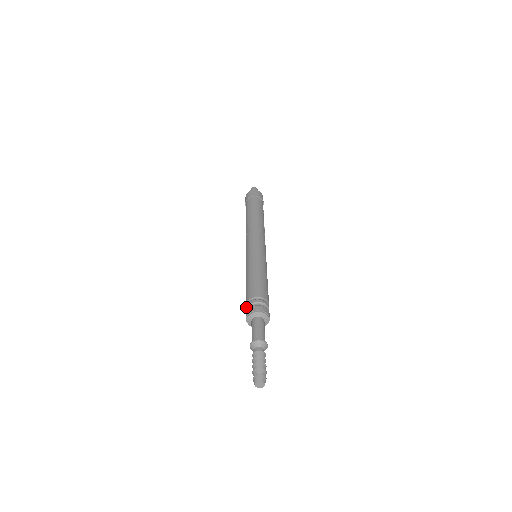
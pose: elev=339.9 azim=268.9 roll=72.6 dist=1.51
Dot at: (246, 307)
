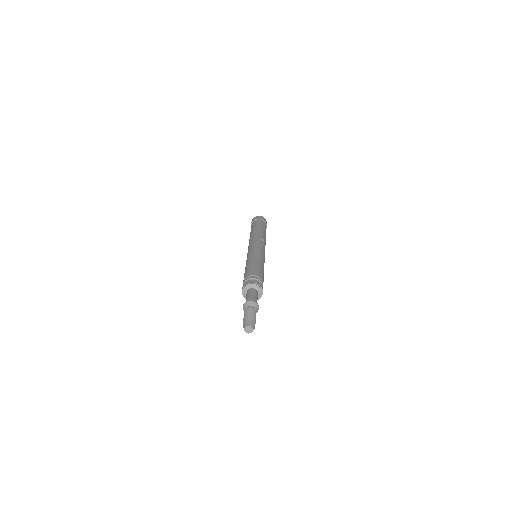
Dot at: (243, 283)
